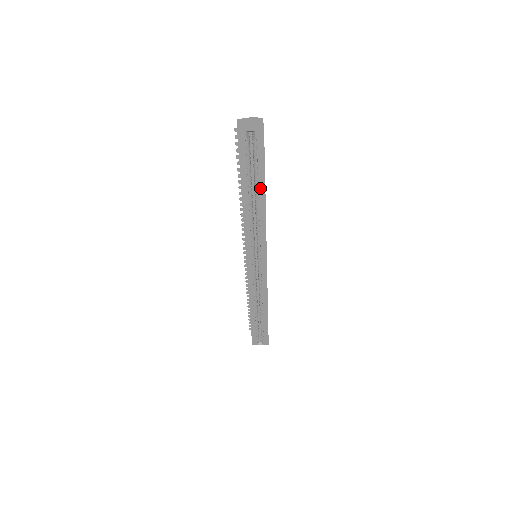
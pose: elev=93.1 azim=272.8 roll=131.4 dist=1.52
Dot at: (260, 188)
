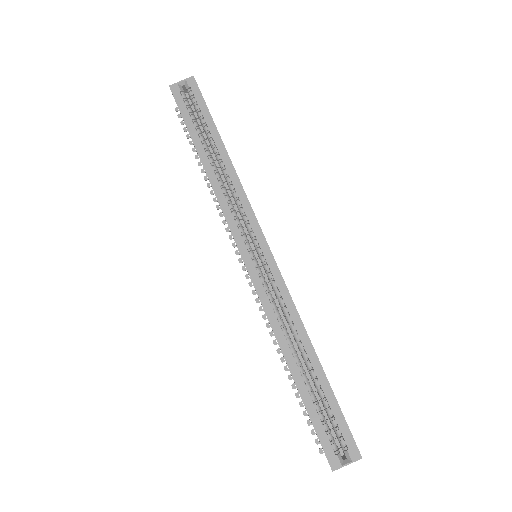
Dot at: (215, 138)
